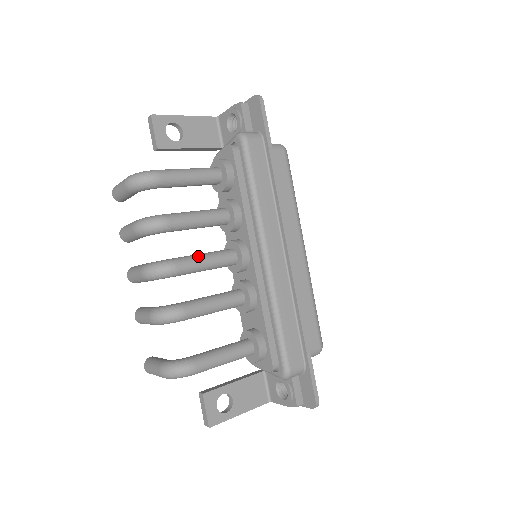
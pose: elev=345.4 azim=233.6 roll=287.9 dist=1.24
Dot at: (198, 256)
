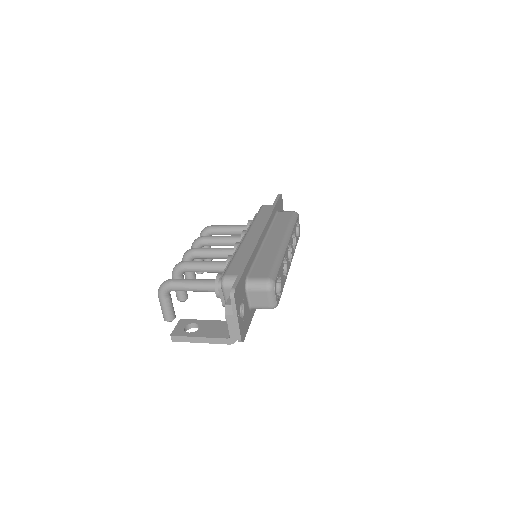
Dot at: occluded
